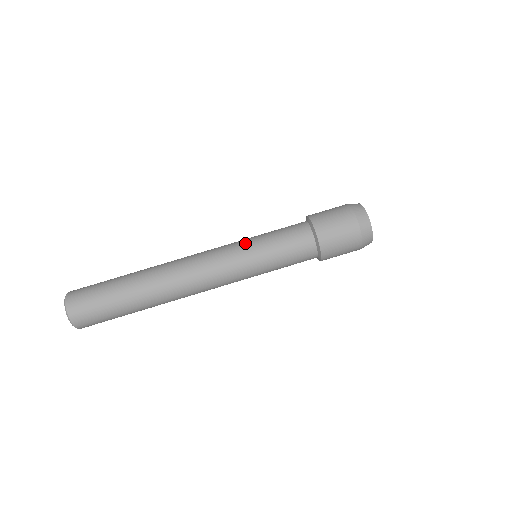
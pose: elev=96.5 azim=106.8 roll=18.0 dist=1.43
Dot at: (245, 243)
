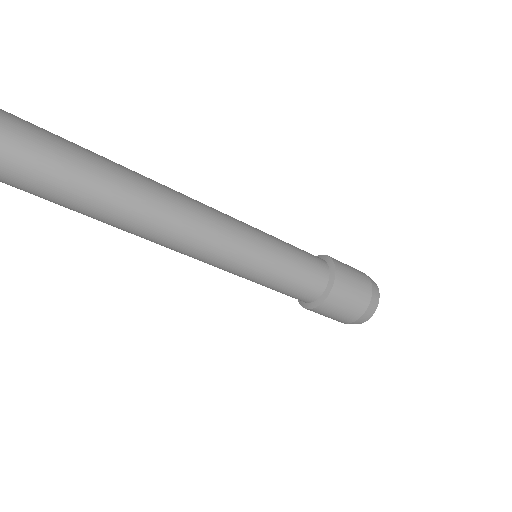
Dot at: (264, 240)
